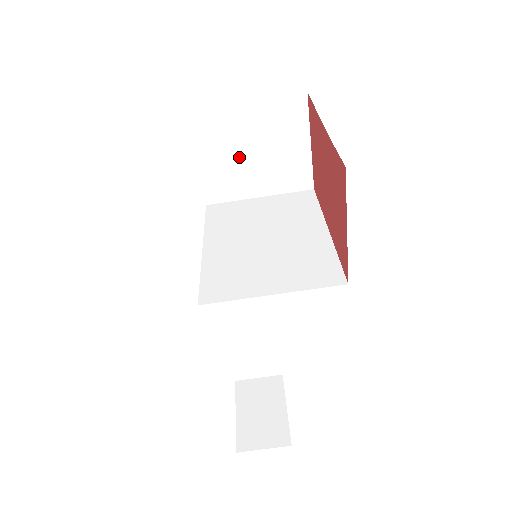
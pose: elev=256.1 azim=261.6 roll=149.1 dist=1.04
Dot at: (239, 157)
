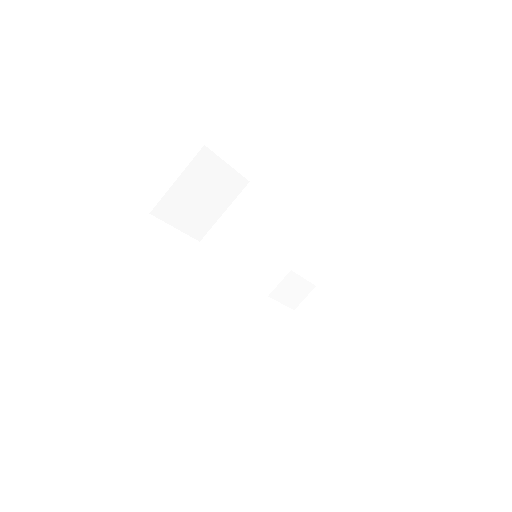
Dot at: (196, 206)
